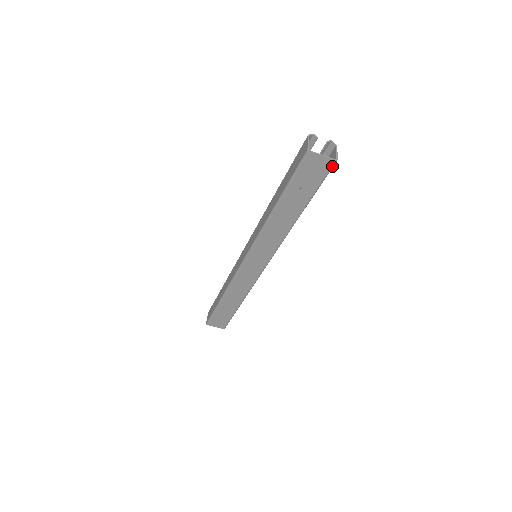
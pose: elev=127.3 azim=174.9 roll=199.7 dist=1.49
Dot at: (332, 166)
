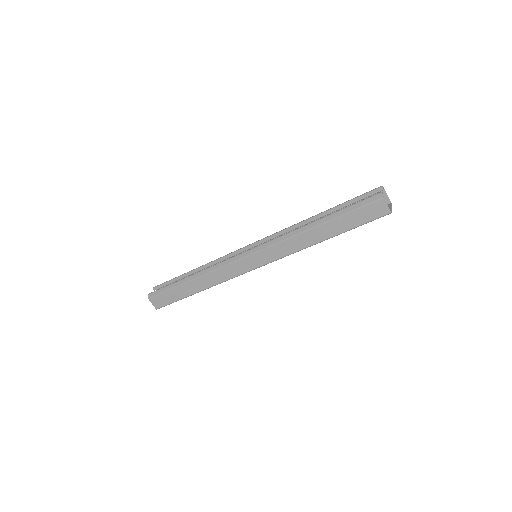
Dot at: occluded
